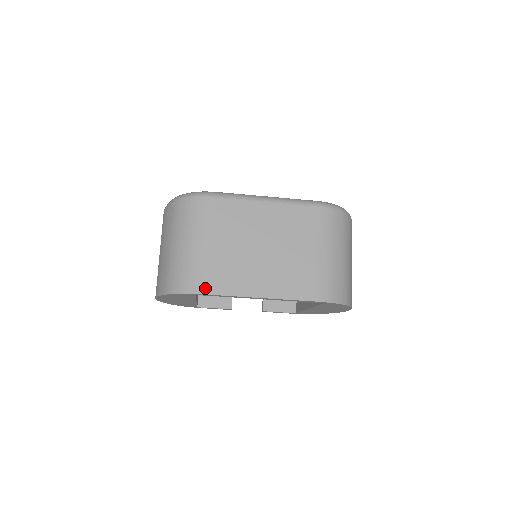
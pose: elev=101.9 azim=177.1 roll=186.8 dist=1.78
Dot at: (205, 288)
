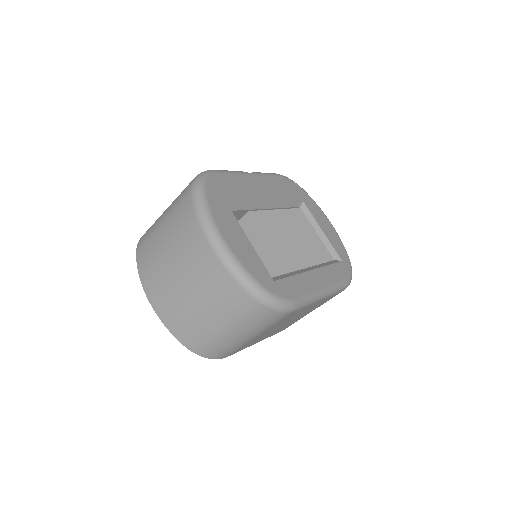
Dot at: (229, 355)
